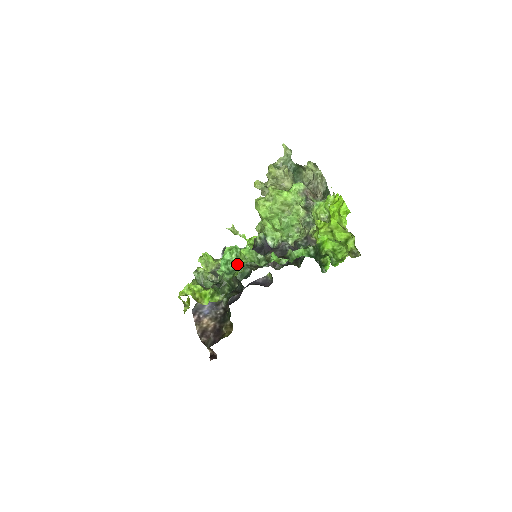
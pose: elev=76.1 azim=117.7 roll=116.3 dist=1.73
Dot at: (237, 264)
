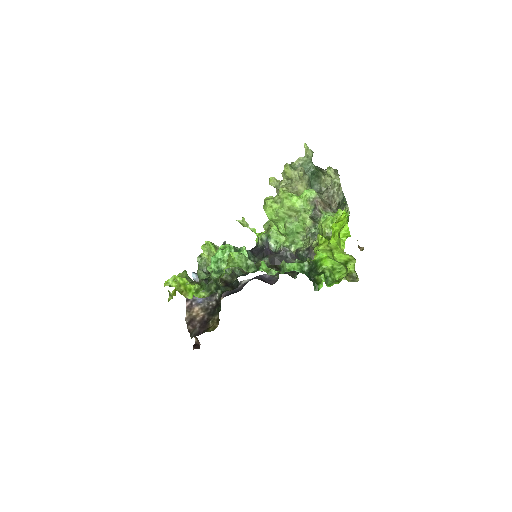
Dot at: occluded
